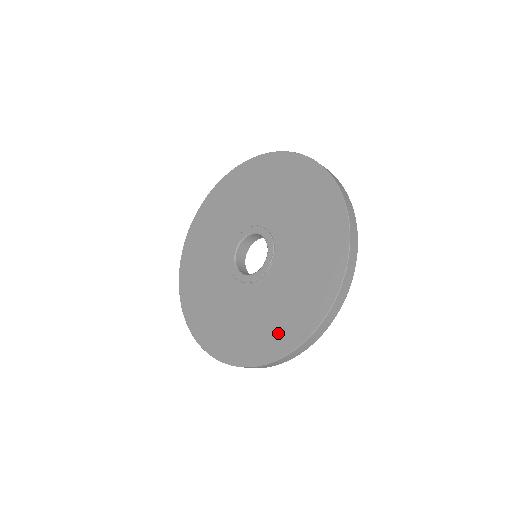
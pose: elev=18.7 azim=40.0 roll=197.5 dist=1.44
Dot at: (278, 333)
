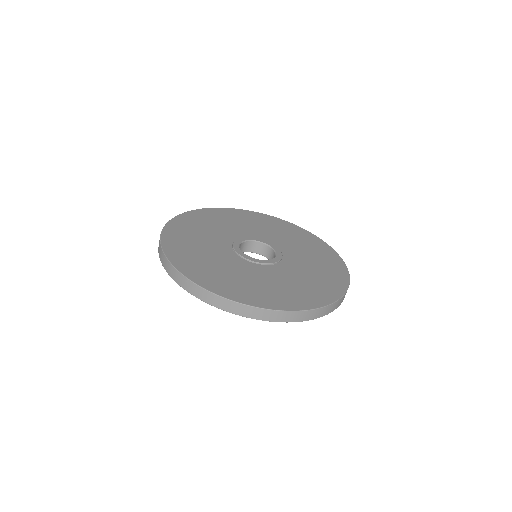
Dot at: (216, 279)
